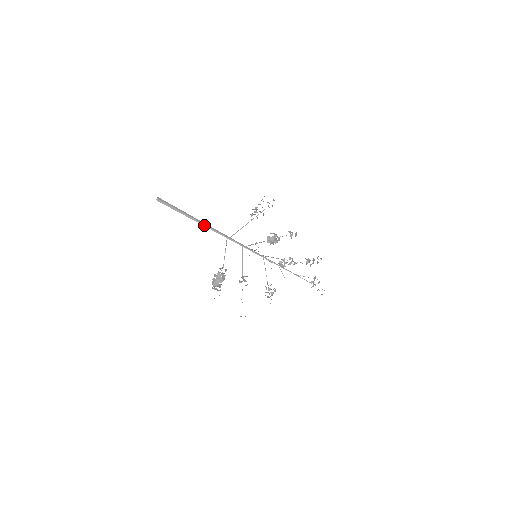
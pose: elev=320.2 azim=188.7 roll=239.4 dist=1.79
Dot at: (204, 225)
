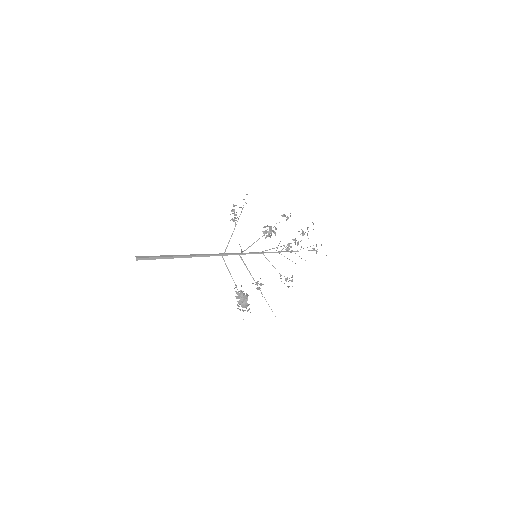
Dot at: (195, 256)
